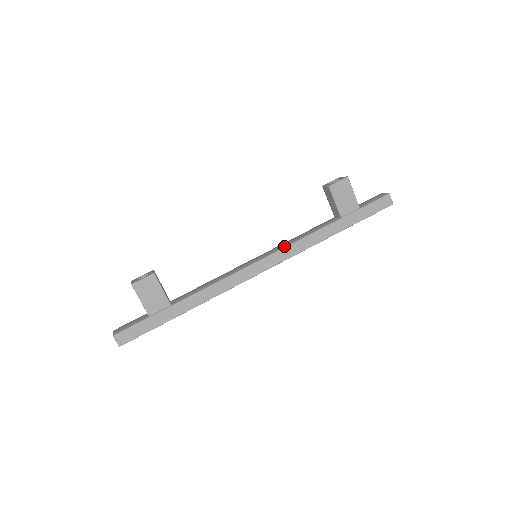
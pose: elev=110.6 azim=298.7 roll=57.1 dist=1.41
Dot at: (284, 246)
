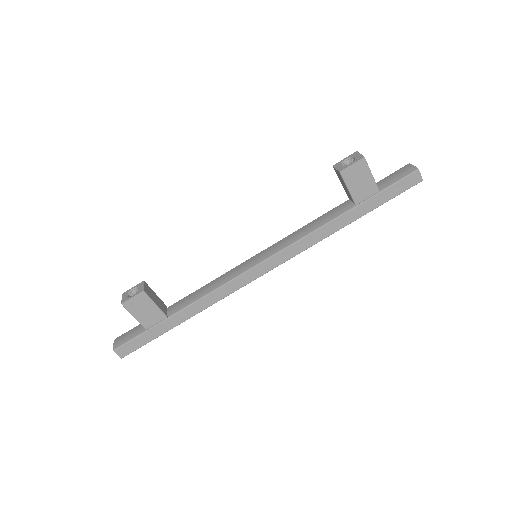
Dot at: (287, 244)
